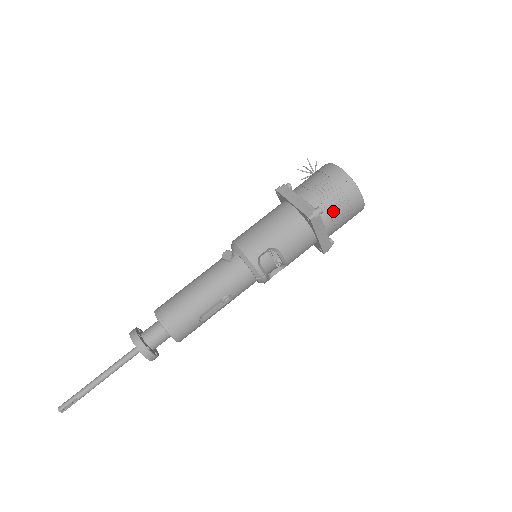
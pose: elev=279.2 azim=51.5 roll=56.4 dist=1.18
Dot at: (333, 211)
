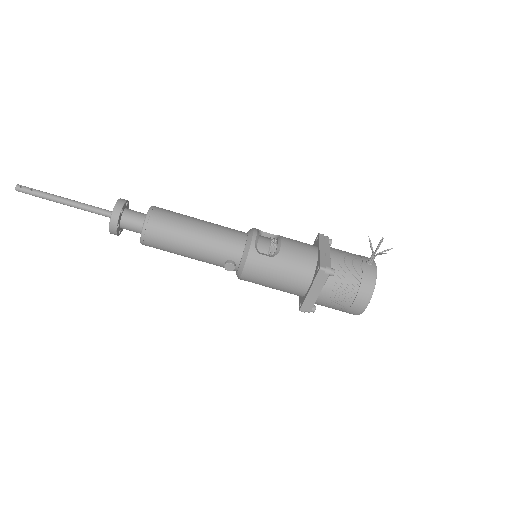
Dot at: occluded
